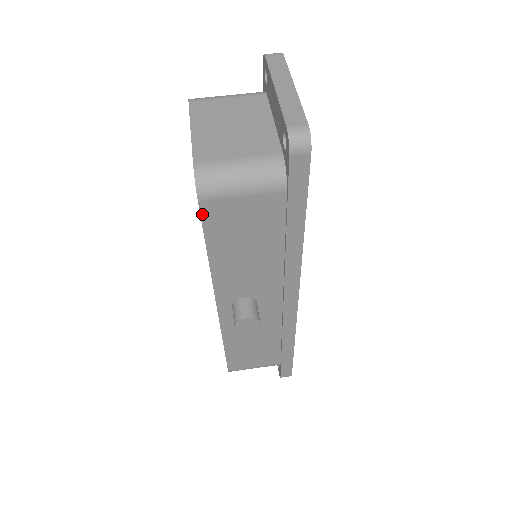
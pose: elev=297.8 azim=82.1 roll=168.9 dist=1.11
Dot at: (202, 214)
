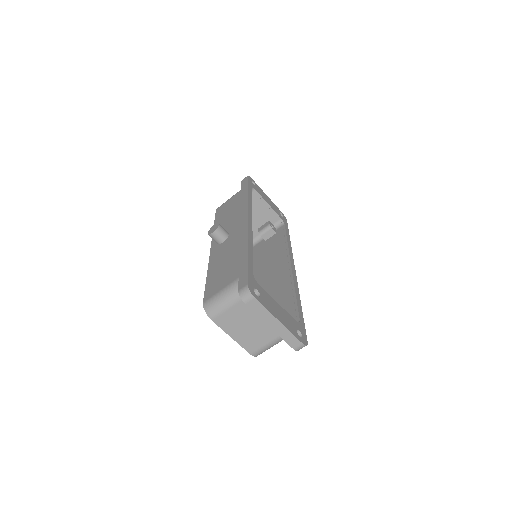
Dot at: occluded
